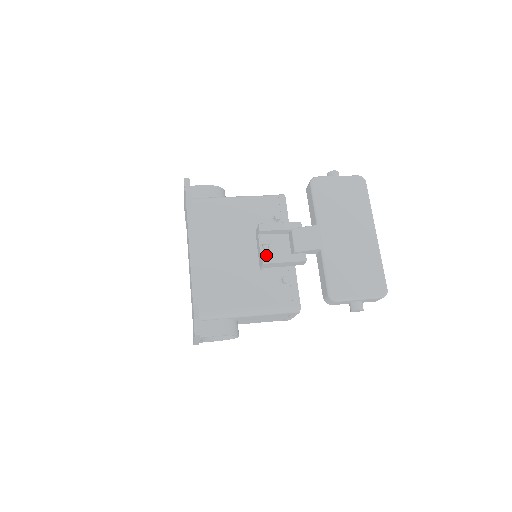
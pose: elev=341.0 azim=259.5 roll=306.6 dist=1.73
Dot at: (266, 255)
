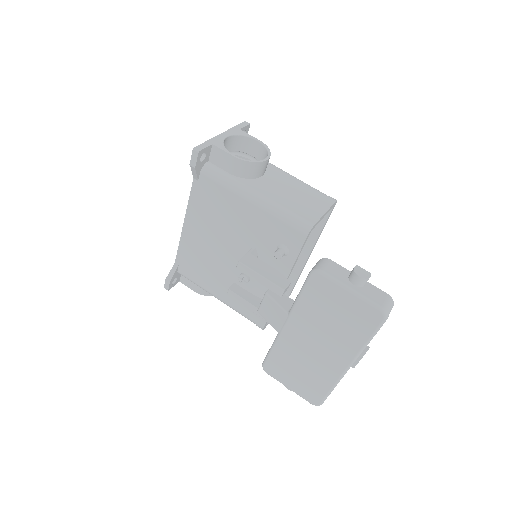
Dot at: (232, 291)
